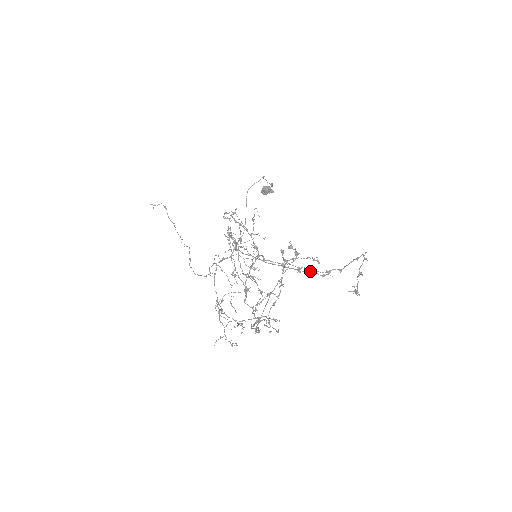
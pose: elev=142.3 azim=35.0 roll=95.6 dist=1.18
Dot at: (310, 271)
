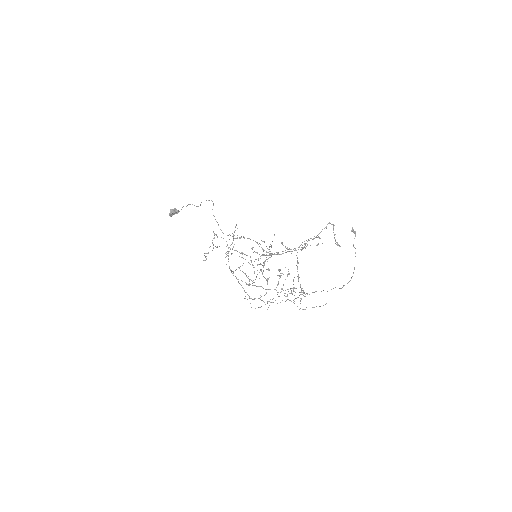
Dot at: (305, 247)
